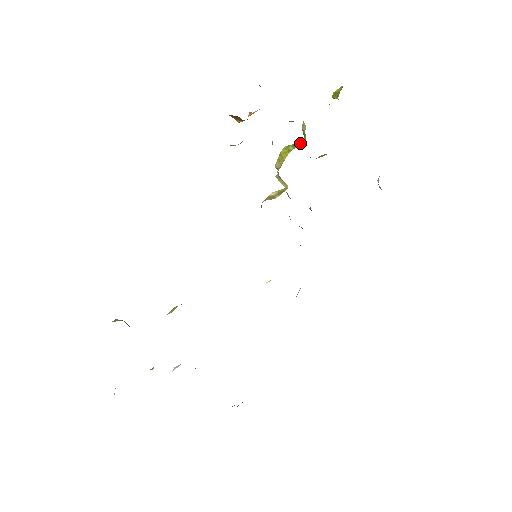
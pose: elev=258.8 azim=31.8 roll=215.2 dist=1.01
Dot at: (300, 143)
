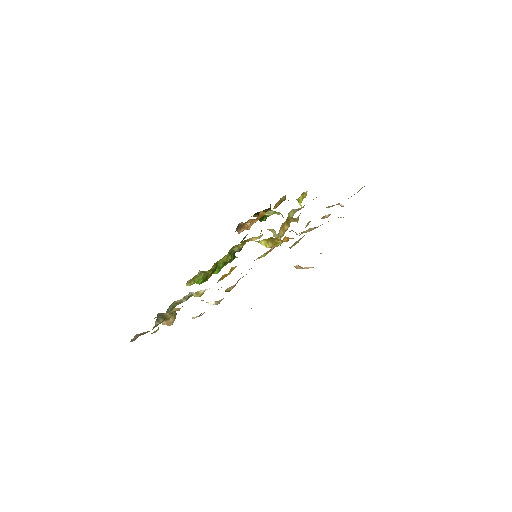
Dot at: occluded
